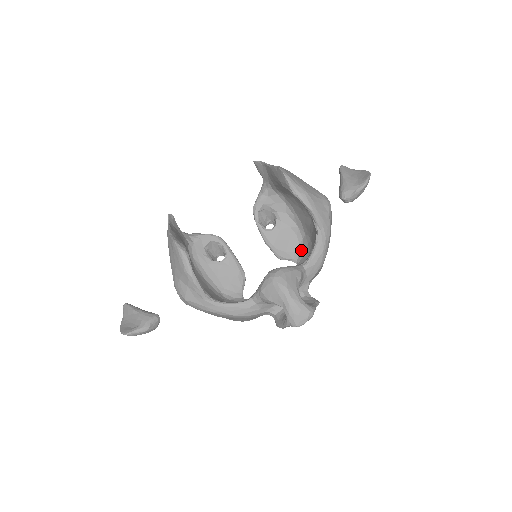
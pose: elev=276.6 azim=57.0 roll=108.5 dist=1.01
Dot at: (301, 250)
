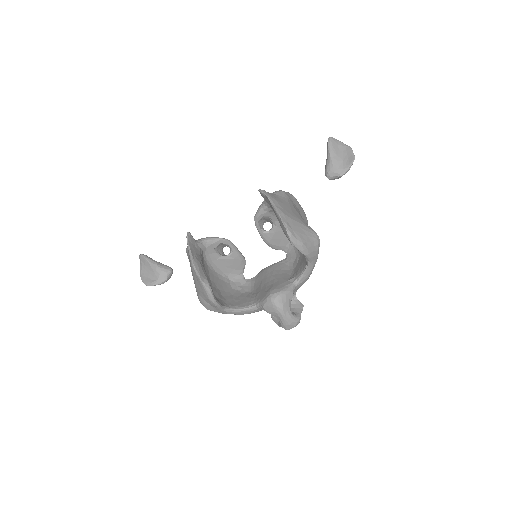
Dot at: (291, 246)
